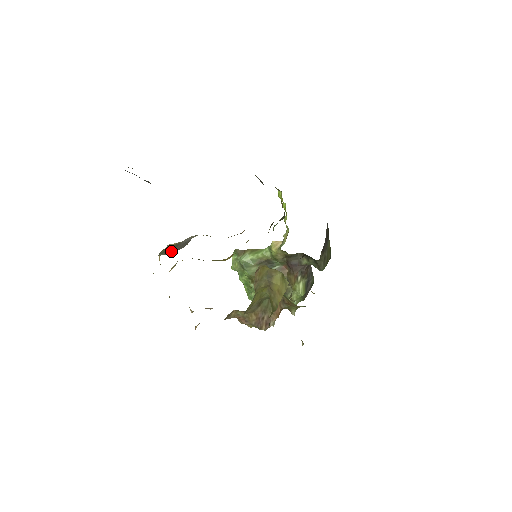
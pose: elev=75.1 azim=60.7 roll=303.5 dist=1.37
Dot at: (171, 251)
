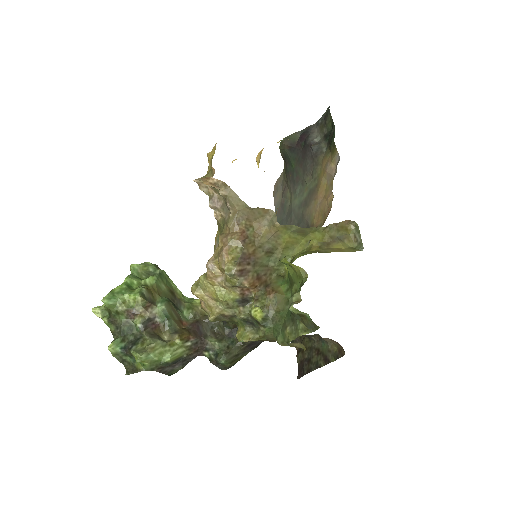
Dot at: occluded
